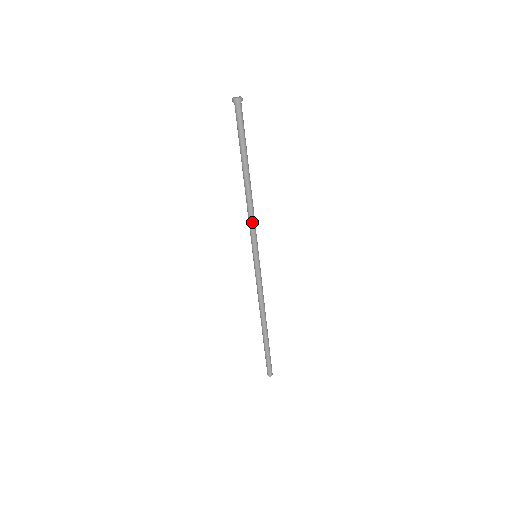
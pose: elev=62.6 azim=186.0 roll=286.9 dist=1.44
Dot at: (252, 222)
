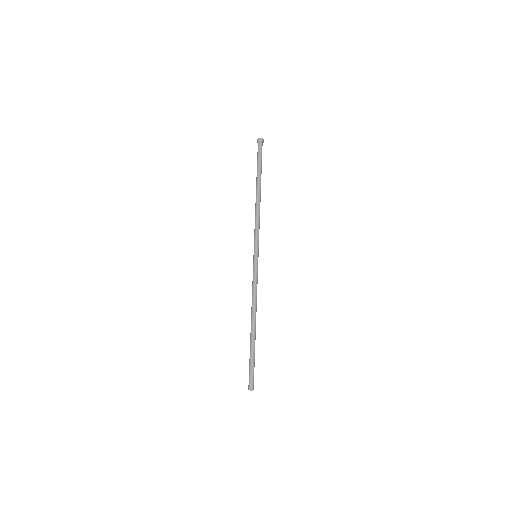
Dot at: (256, 225)
